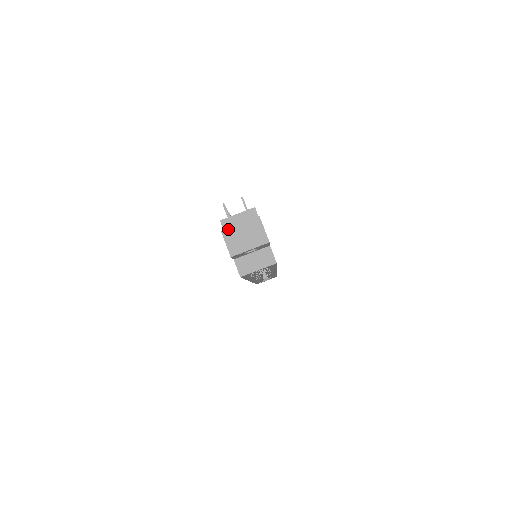
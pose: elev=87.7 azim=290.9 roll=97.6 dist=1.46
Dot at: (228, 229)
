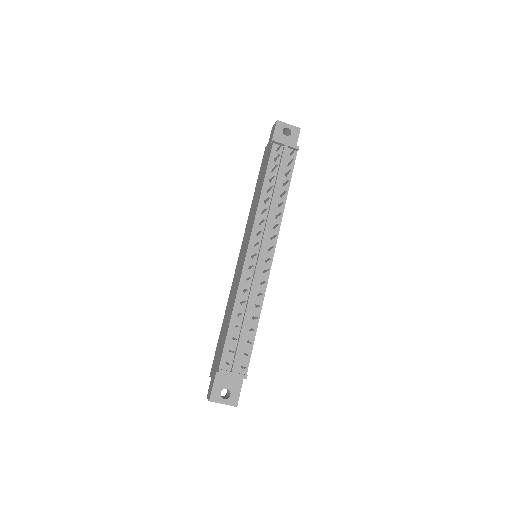
Dot at: occluded
